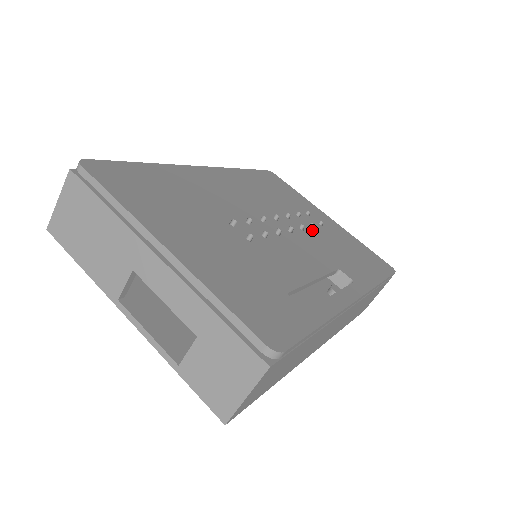
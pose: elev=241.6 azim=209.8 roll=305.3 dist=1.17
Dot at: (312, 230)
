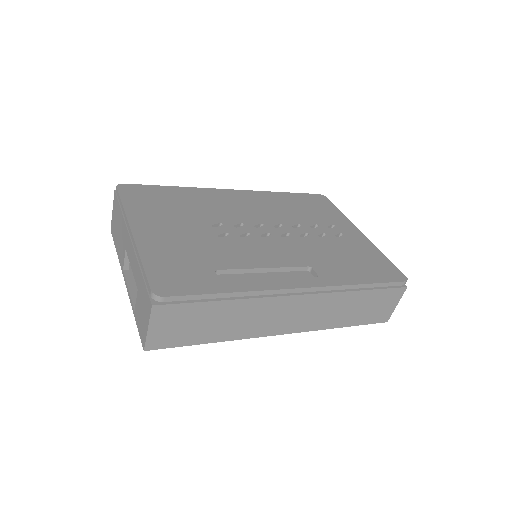
Dot at: (316, 238)
